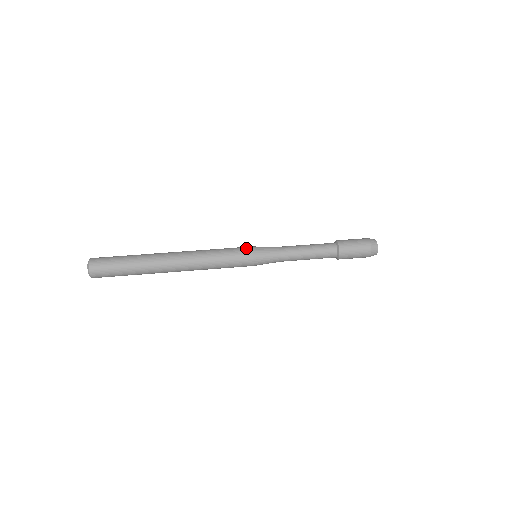
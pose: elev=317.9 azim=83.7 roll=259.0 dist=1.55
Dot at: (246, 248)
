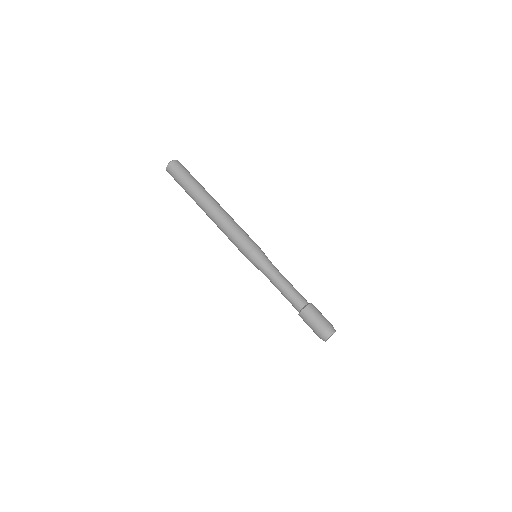
Dot at: (256, 244)
